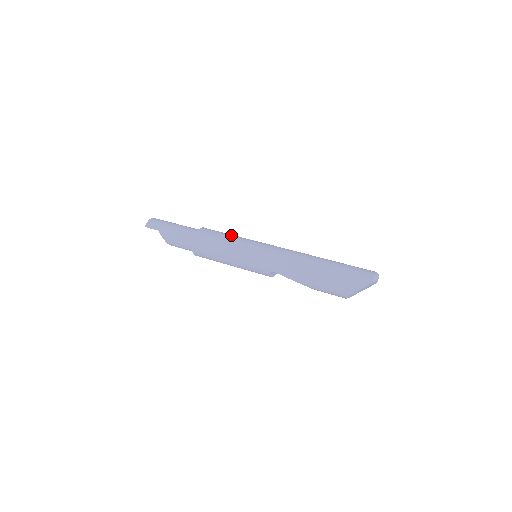
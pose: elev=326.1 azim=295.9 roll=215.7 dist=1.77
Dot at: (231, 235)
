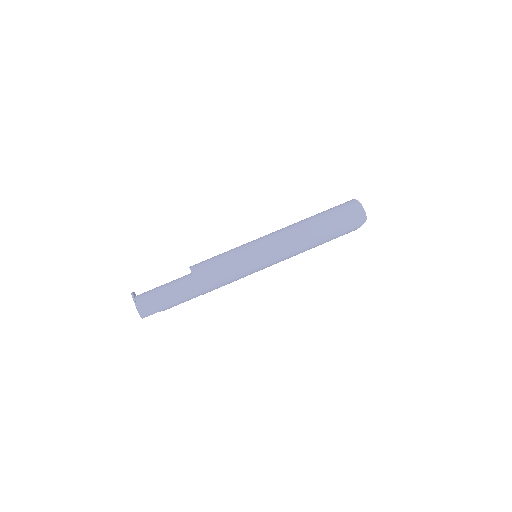
Dot at: (228, 265)
